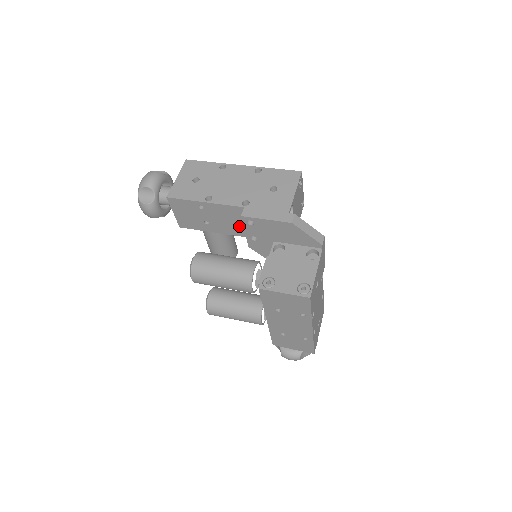
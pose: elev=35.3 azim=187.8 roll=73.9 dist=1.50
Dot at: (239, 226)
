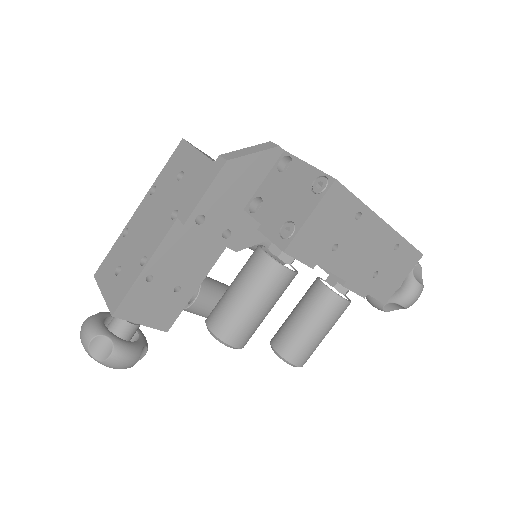
Dot at: (203, 248)
